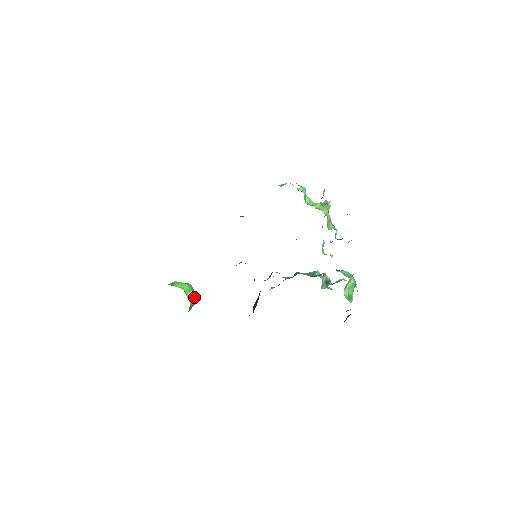
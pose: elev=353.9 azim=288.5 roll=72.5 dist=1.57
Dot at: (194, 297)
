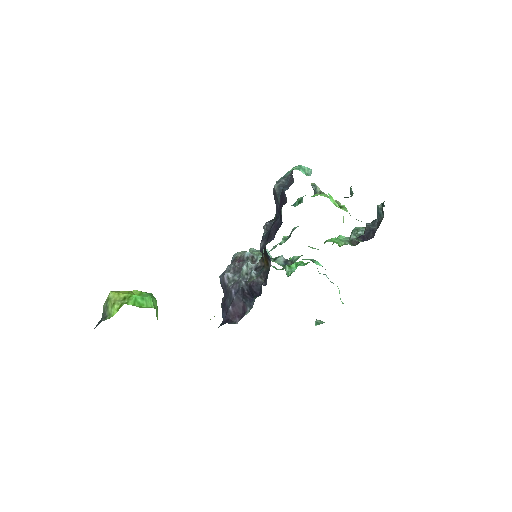
Dot at: occluded
